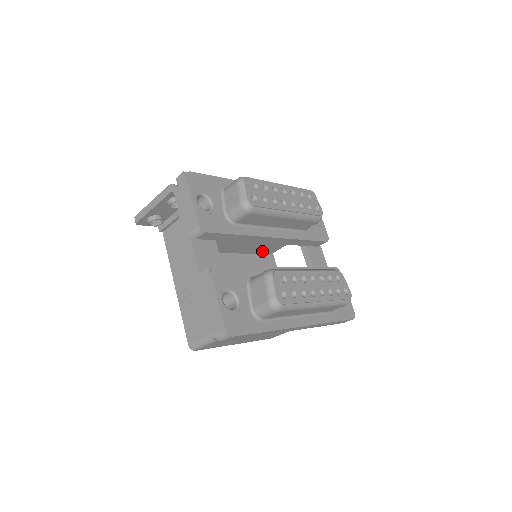
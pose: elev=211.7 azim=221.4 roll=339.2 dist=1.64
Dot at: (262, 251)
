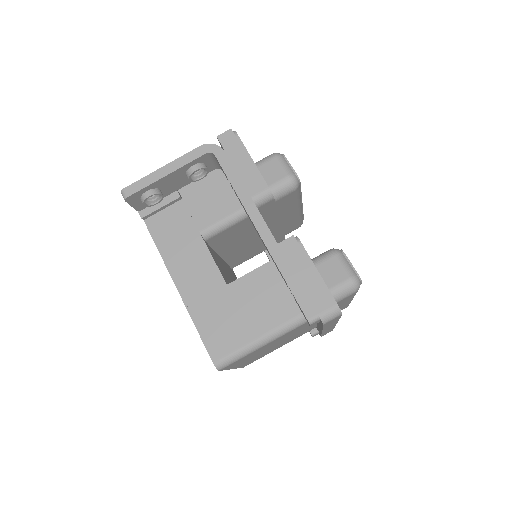
Dot at: (234, 261)
